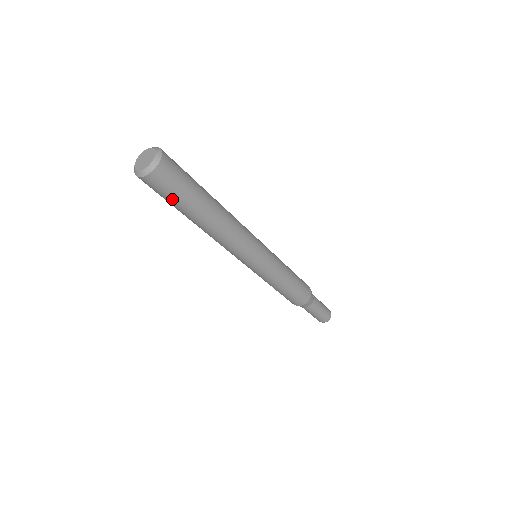
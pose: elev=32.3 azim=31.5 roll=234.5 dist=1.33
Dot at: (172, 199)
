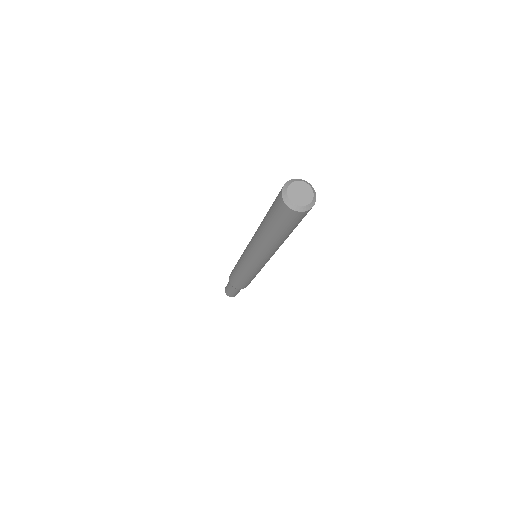
Dot at: occluded
